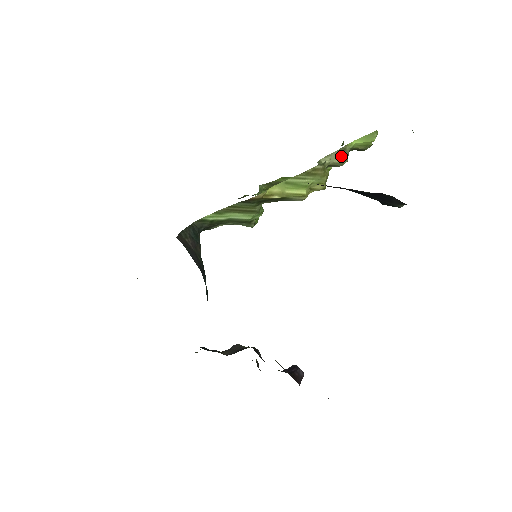
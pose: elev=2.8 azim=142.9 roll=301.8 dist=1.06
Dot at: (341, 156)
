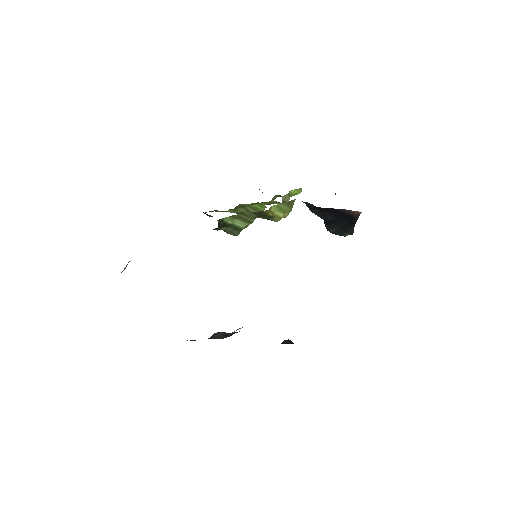
Dot at: occluded
